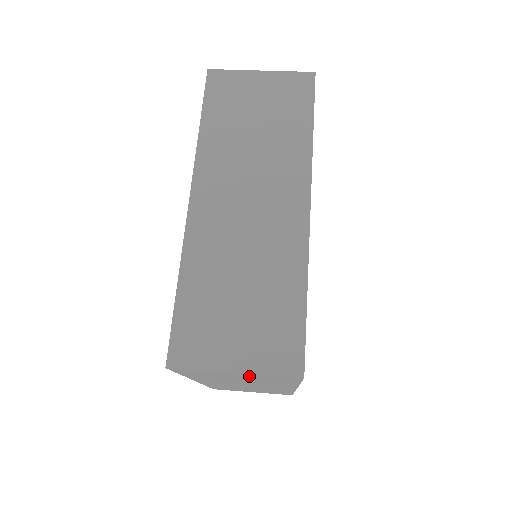
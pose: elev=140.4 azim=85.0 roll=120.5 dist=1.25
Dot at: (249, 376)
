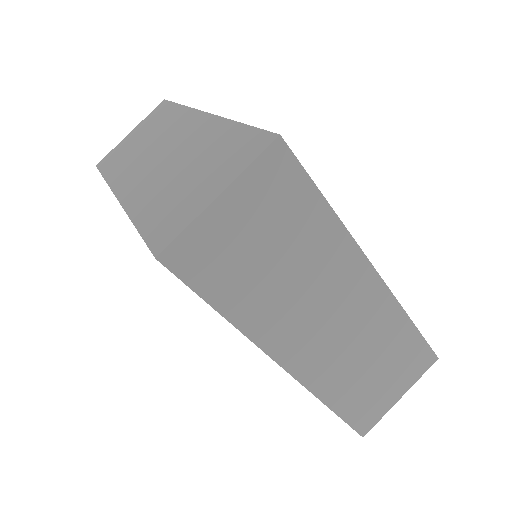
Dot at: occluded
